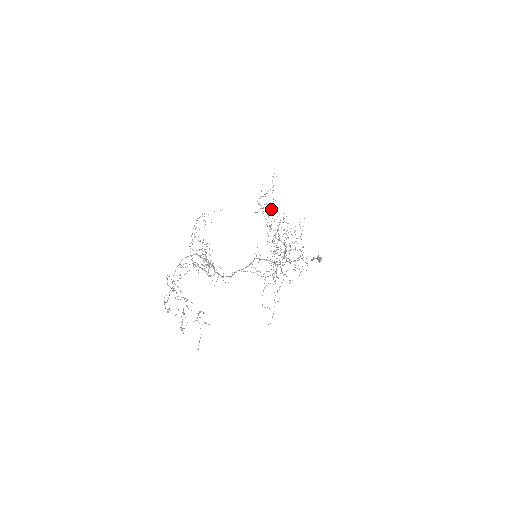
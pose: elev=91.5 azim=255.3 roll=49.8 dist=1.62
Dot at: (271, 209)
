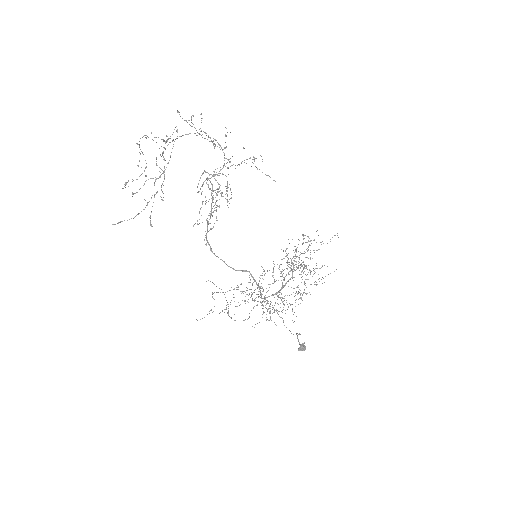
Dot at: occluded
